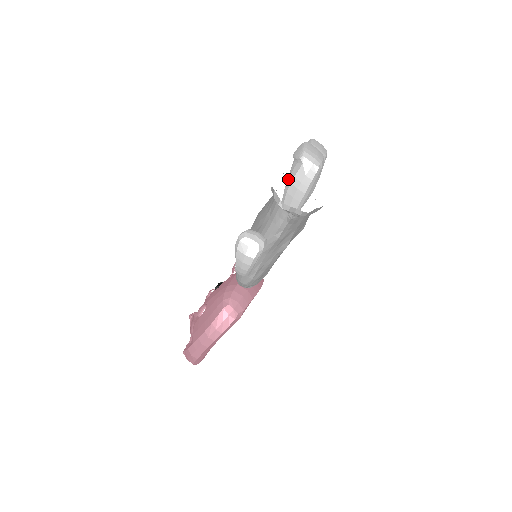
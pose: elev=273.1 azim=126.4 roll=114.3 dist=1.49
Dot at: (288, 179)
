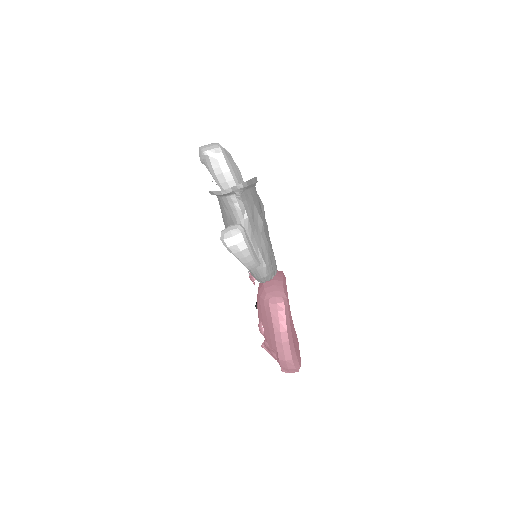
Dot at: (212, 176)
